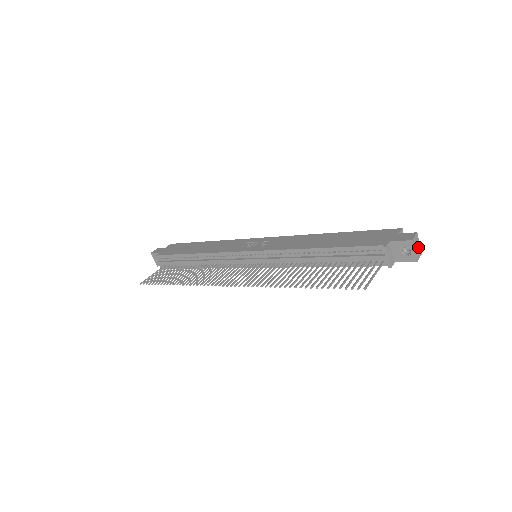
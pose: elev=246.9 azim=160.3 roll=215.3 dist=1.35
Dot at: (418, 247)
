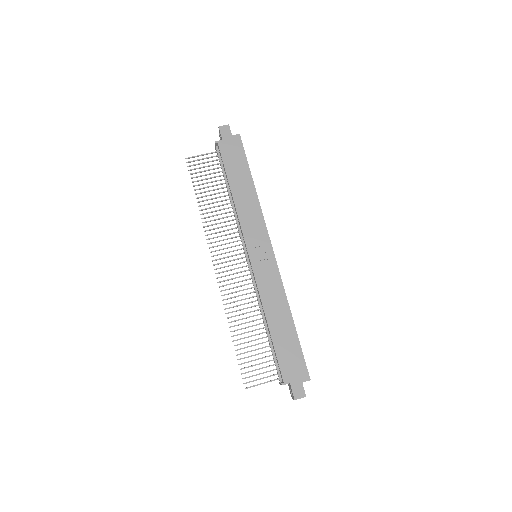
Dot at: occluded
